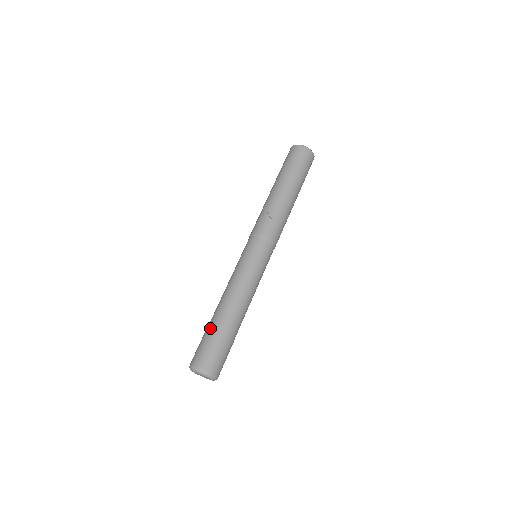
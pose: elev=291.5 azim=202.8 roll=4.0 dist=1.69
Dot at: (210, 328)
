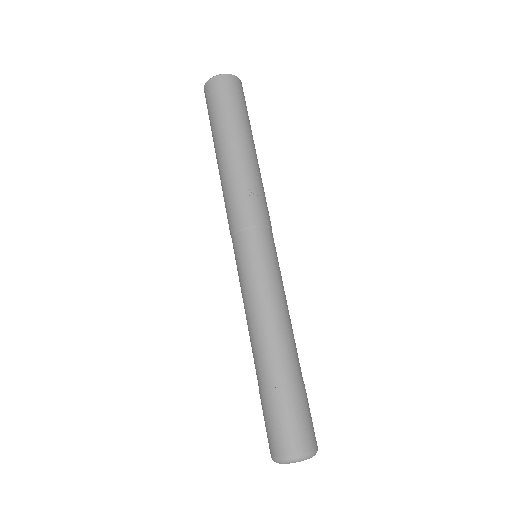
Dot at: (277, 390)
